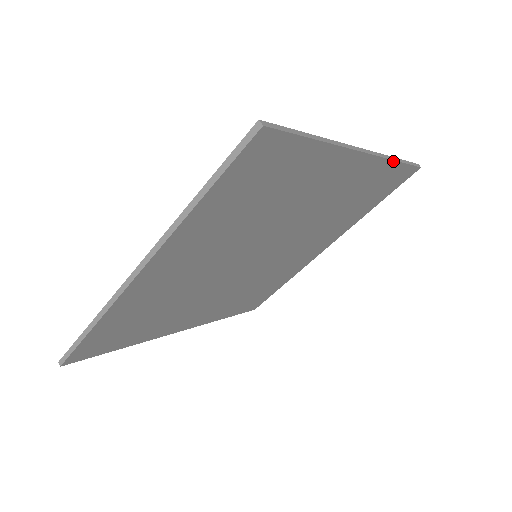
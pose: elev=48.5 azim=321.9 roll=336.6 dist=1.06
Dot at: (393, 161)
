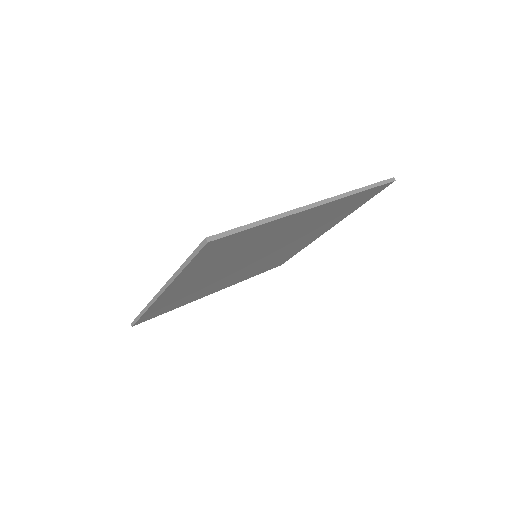
Dot at: (354, 194)
